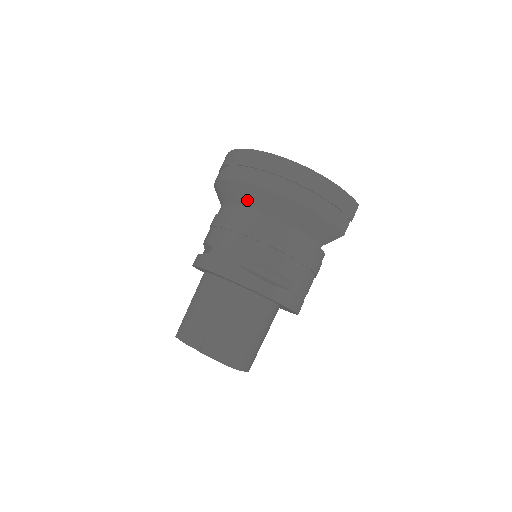
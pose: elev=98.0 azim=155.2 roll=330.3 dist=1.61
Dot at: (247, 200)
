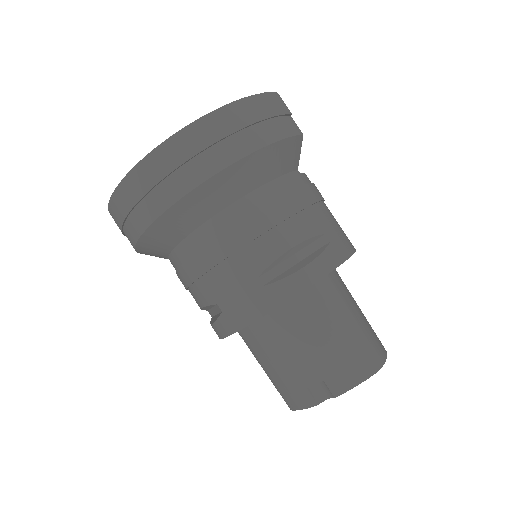
Dot at: (187, 224)
